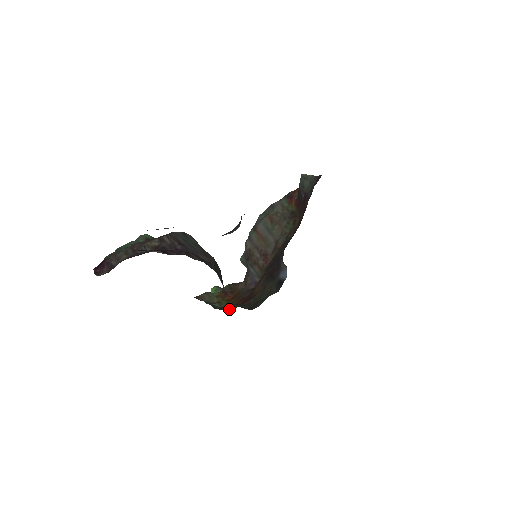
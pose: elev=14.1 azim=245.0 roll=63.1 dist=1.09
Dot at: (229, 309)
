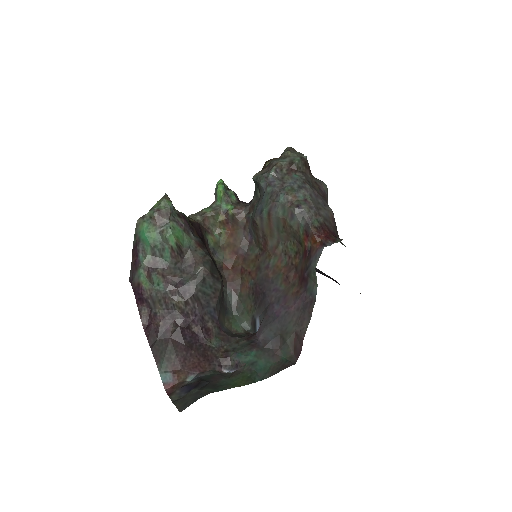
Dot at: (224, 259)
